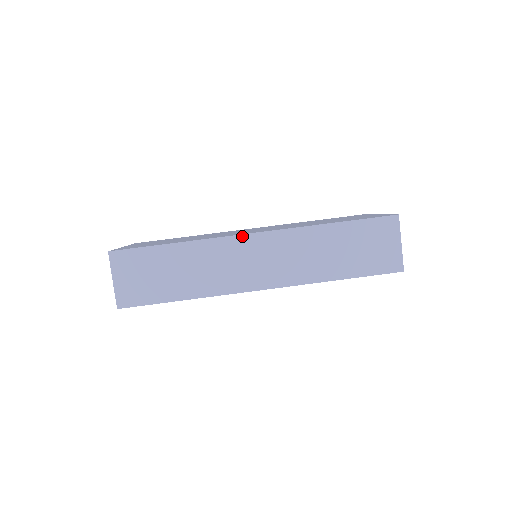
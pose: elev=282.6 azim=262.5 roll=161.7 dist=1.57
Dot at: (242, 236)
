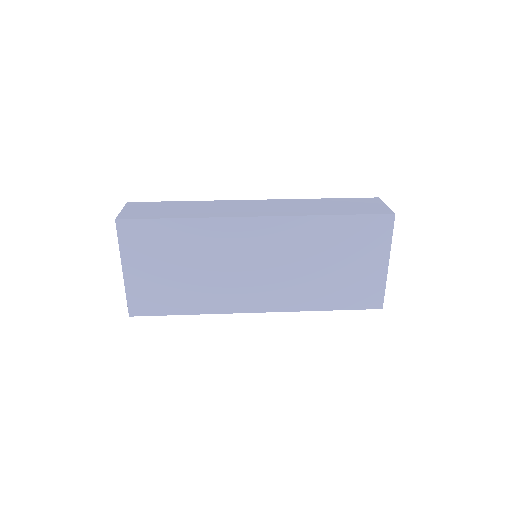
Dot at: (243, 200)
